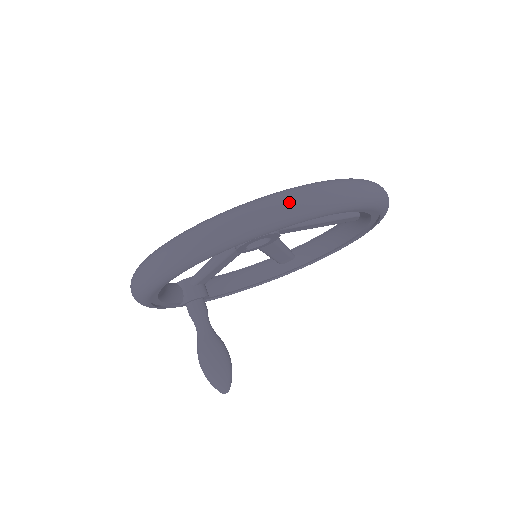
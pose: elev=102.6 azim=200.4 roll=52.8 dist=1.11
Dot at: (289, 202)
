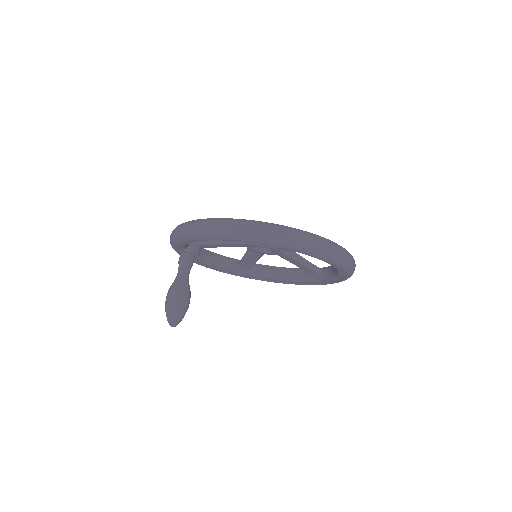
Dot at: (336, 250)
